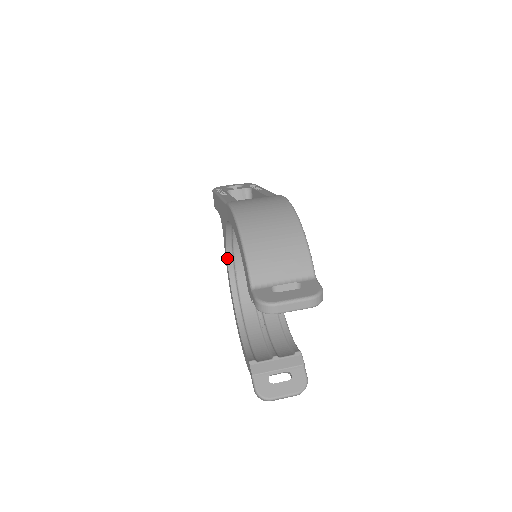
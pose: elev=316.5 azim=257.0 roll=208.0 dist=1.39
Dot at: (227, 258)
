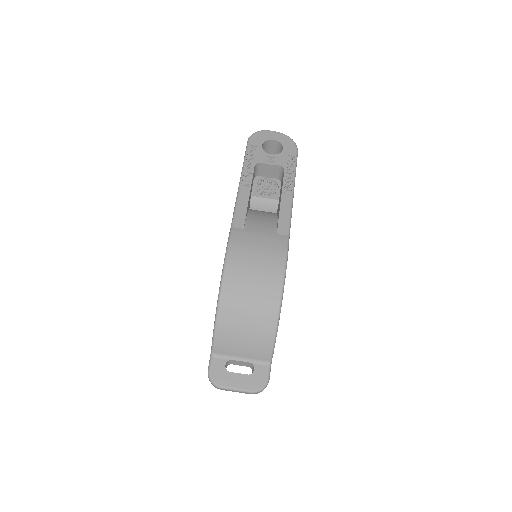
Dot at: occluded
